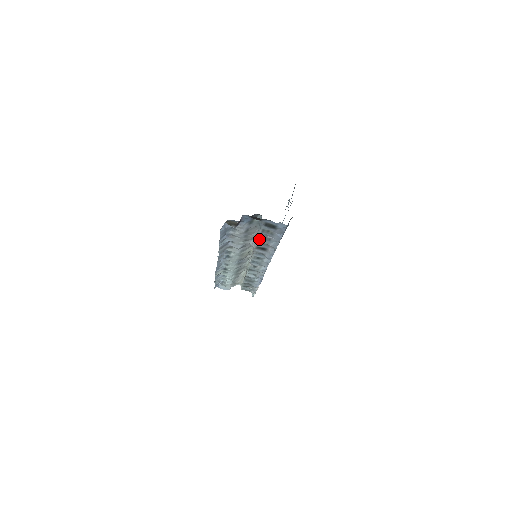
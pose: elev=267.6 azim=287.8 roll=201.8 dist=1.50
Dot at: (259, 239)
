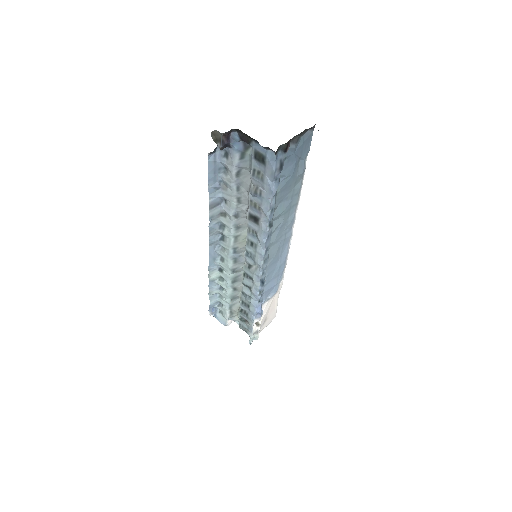
Dot at: (251, 194)
